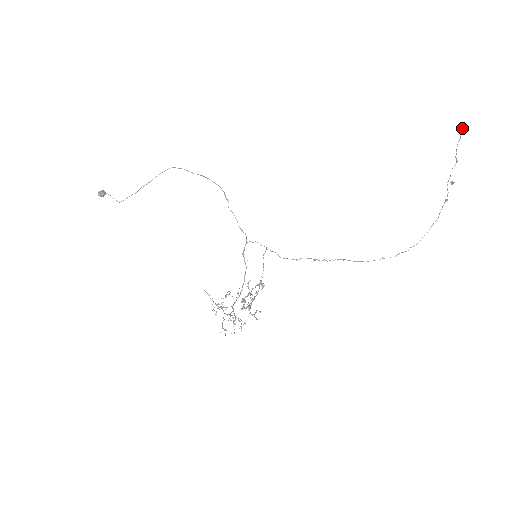
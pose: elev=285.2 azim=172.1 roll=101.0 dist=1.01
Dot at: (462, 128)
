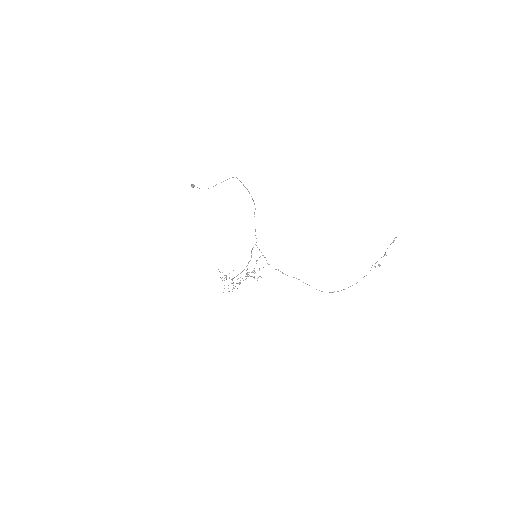
Dot at: (396, 237)
